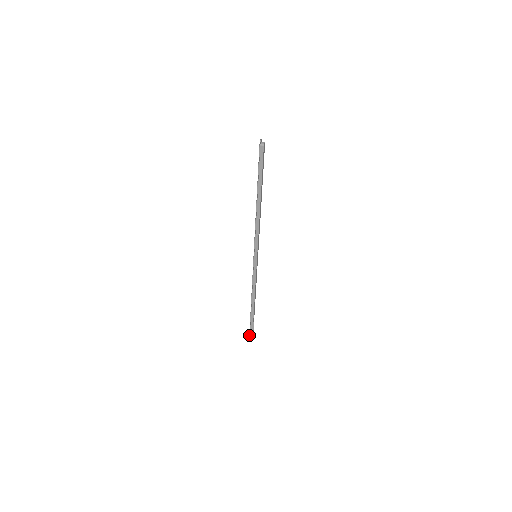
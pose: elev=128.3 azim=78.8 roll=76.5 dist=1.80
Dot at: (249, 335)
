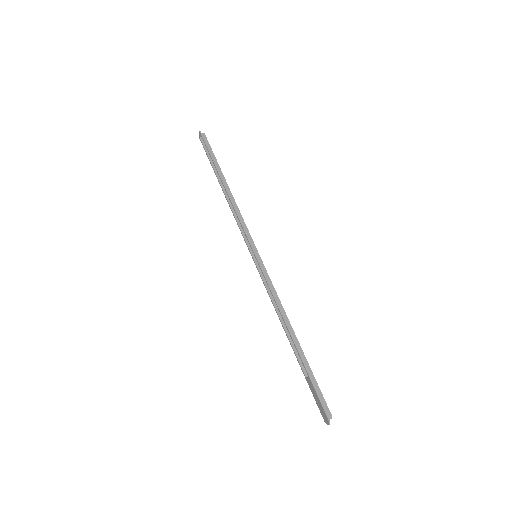
Dot at: (323, 410)
